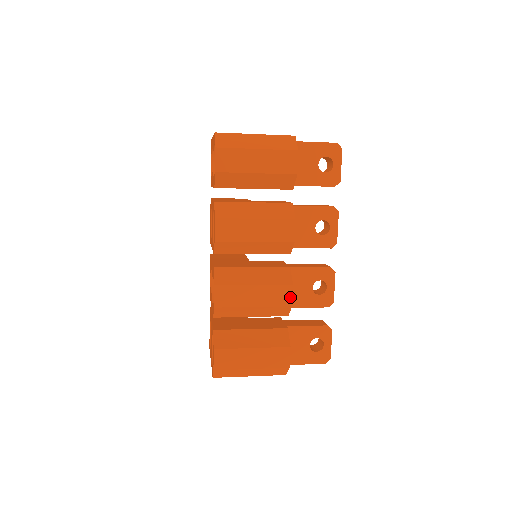
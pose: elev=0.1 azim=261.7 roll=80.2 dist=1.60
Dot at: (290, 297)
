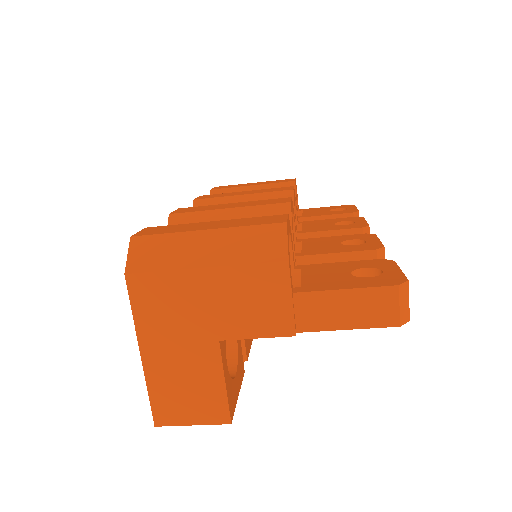
Dot at: (287, 200)
